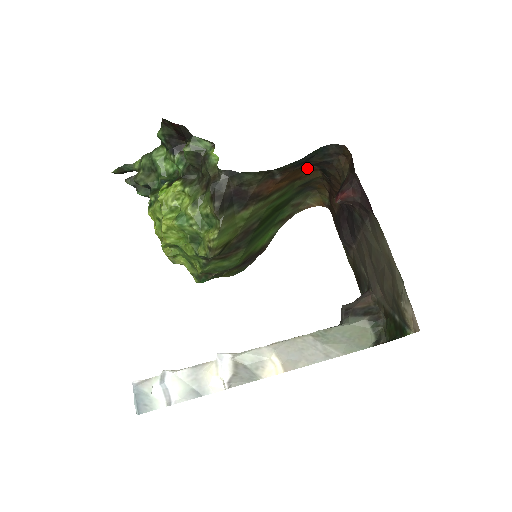
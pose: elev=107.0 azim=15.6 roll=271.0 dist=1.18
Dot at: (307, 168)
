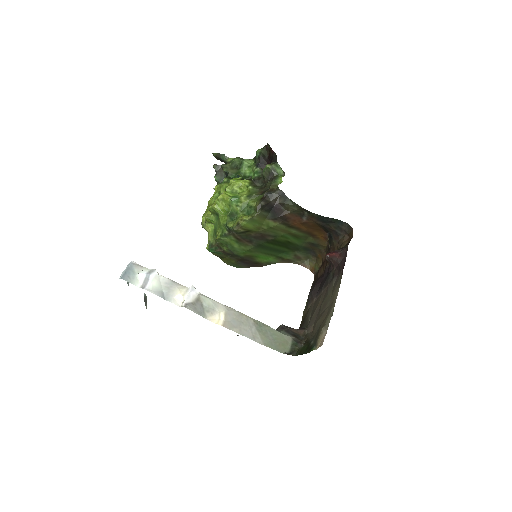
Dot at: (322, 232)
